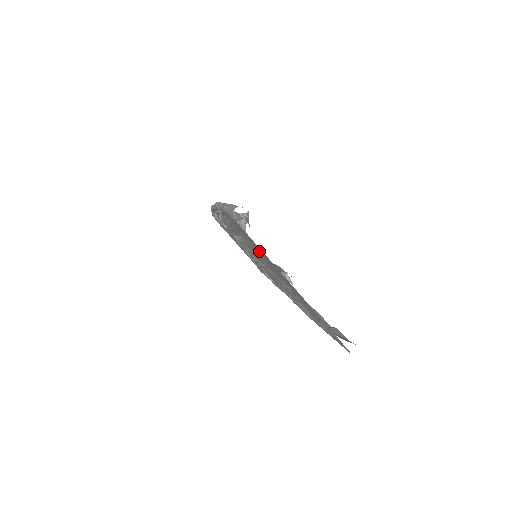
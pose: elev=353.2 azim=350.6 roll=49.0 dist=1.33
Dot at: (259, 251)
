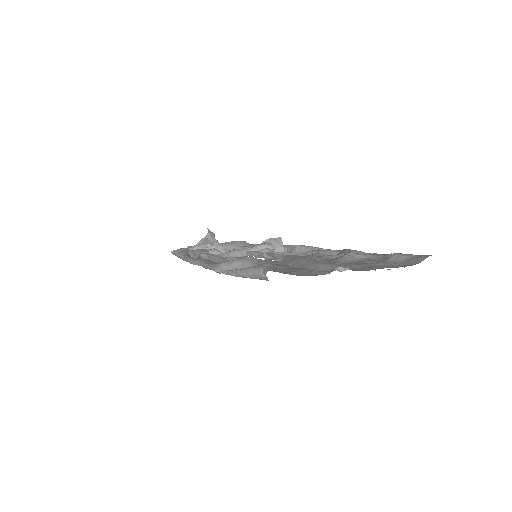
Dot at: (302, 275)
